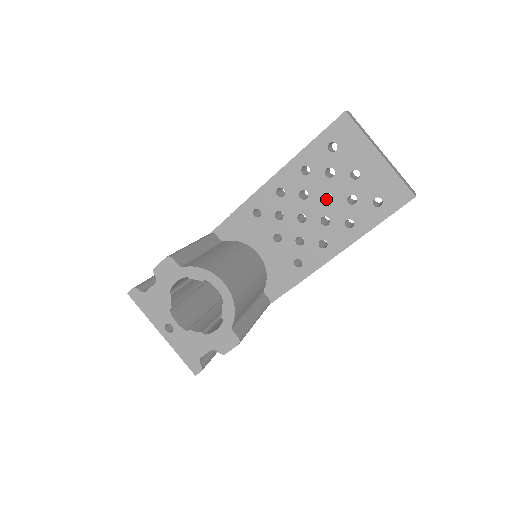
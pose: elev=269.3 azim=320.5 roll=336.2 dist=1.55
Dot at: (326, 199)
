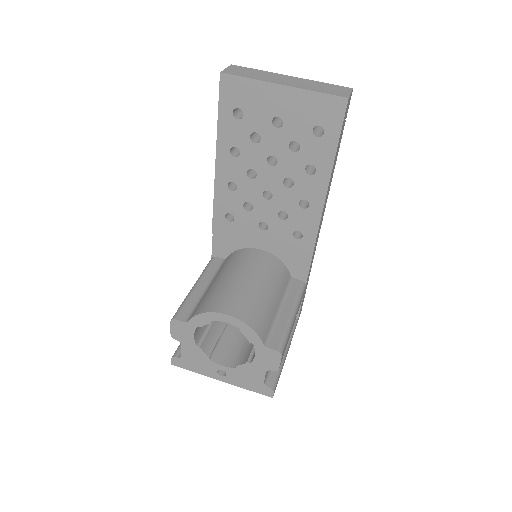
Dot at: (275, 161)
